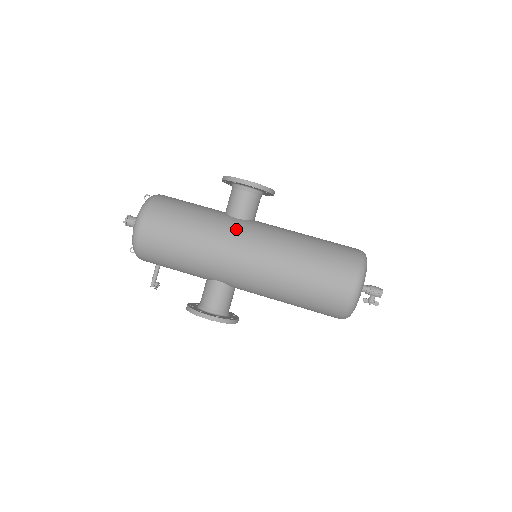
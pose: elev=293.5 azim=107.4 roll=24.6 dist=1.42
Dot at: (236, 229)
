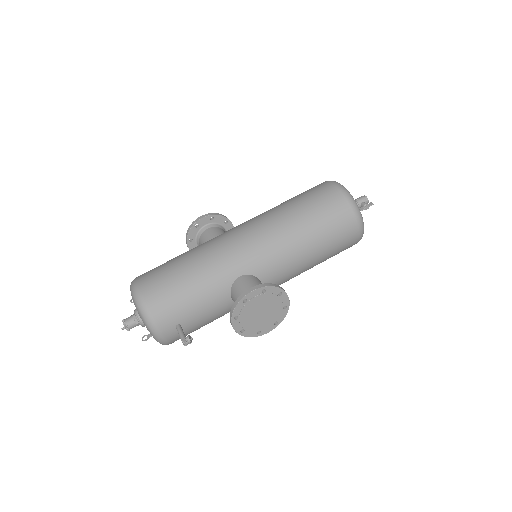
Dot at: occluded
